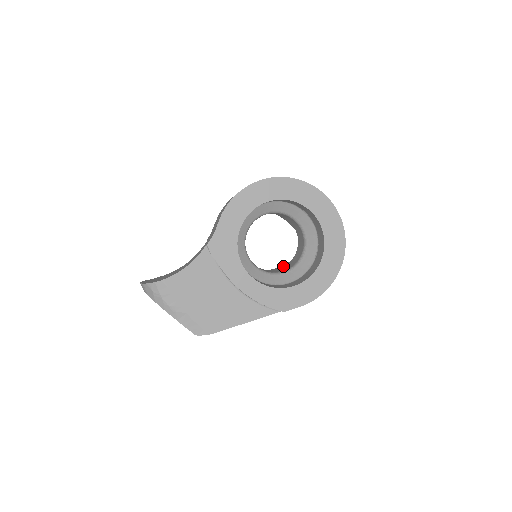
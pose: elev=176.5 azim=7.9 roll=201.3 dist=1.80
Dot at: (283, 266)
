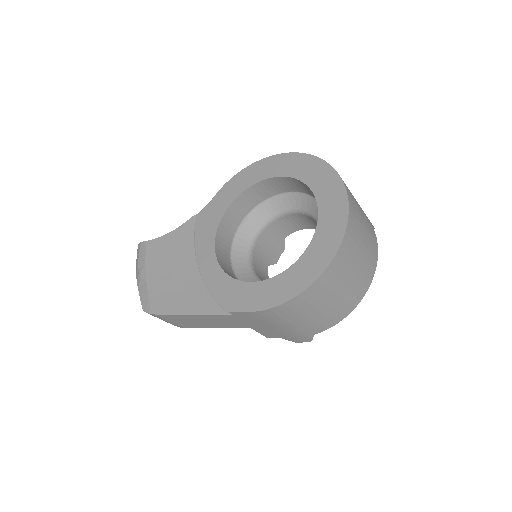
Dot at: occluded
